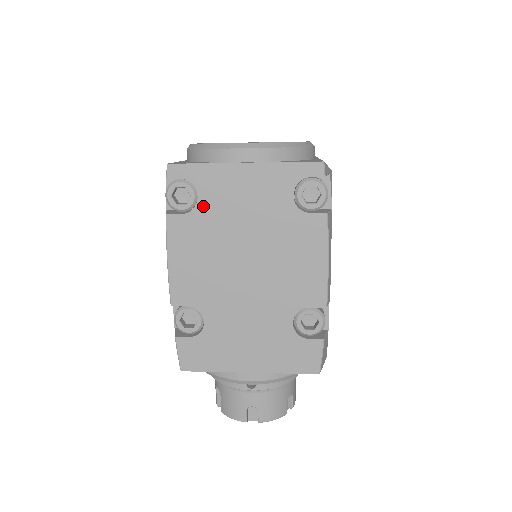
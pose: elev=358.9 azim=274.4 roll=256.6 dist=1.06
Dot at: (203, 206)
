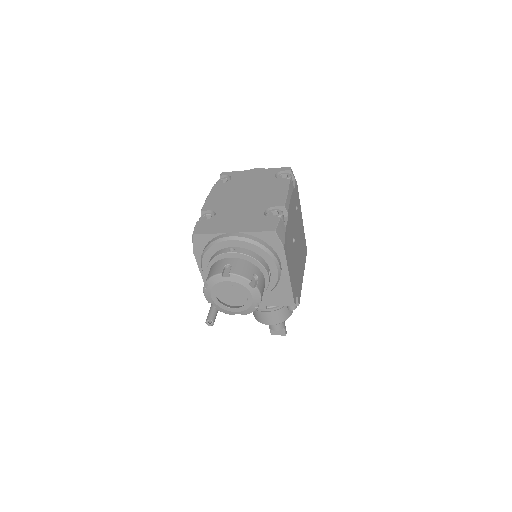
Dot at: (232, 181)
